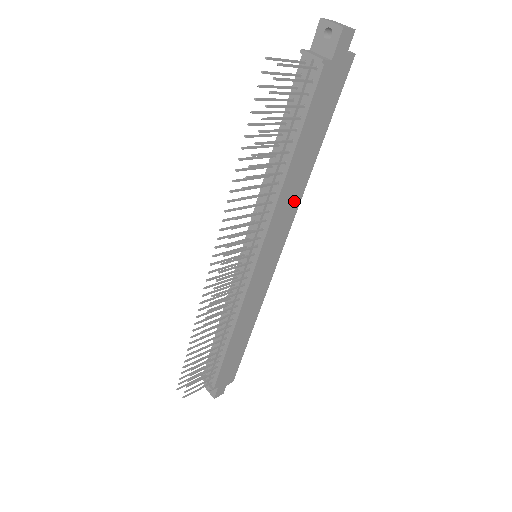
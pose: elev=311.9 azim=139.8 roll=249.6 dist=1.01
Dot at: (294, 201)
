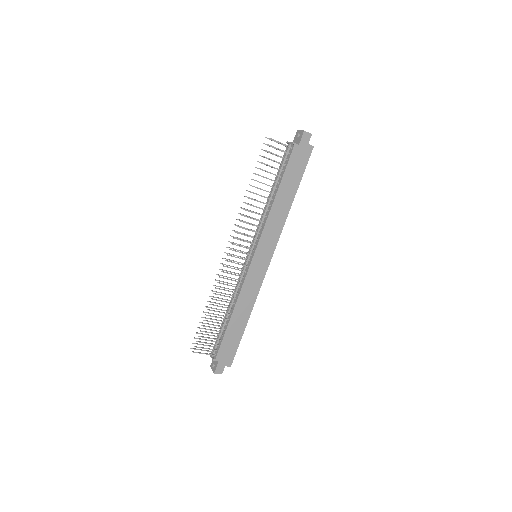
Dot at: (280, 222)
